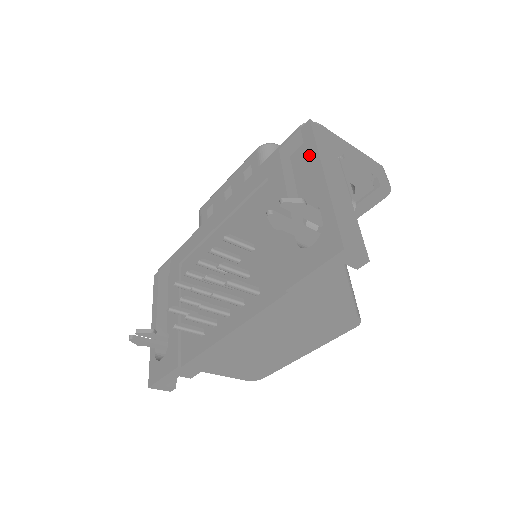
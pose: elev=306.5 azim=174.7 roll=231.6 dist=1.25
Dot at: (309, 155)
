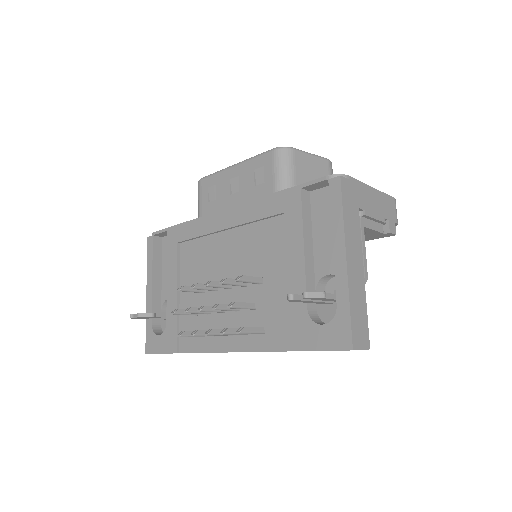
Dot at: (333, 222)
